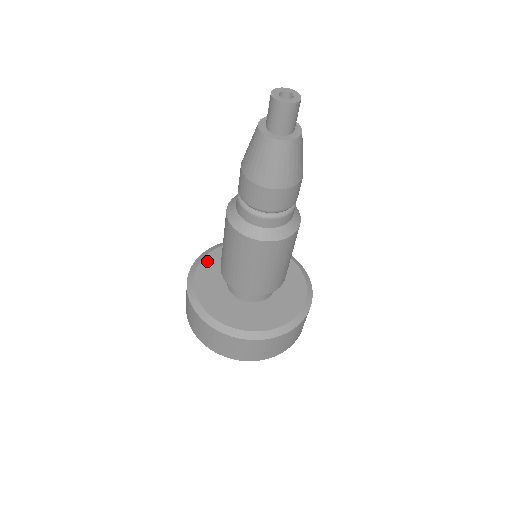
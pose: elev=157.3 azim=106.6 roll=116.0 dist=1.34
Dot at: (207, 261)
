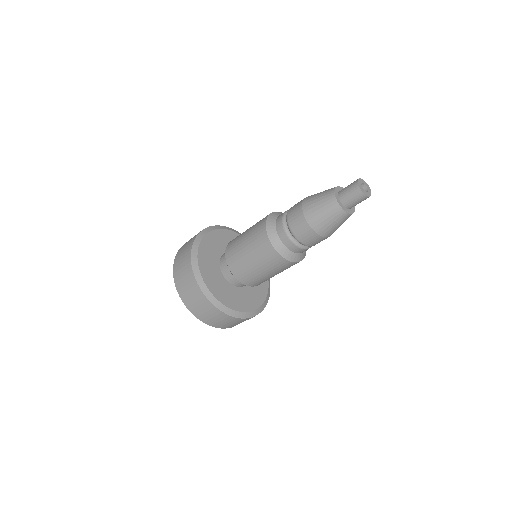
Dot at: (206, 241)
